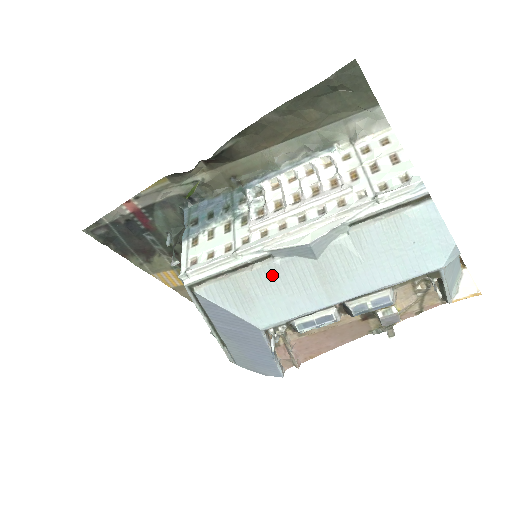
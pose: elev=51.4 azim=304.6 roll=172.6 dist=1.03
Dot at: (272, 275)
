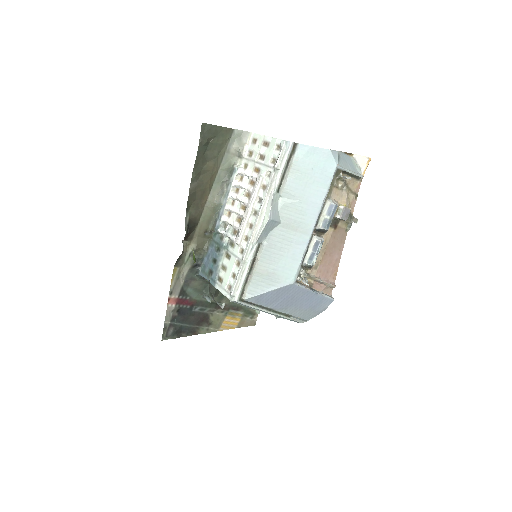
Dot at: (270, 252)
